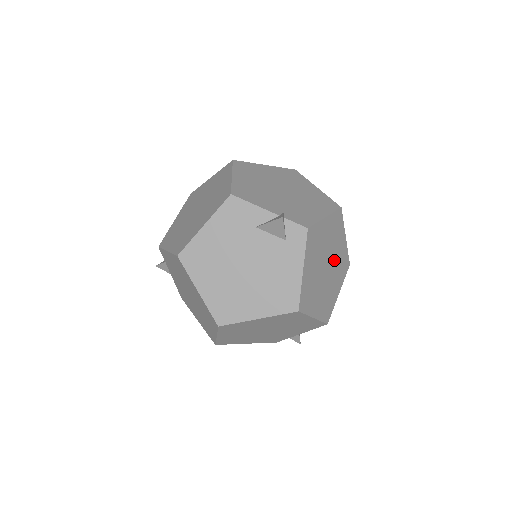
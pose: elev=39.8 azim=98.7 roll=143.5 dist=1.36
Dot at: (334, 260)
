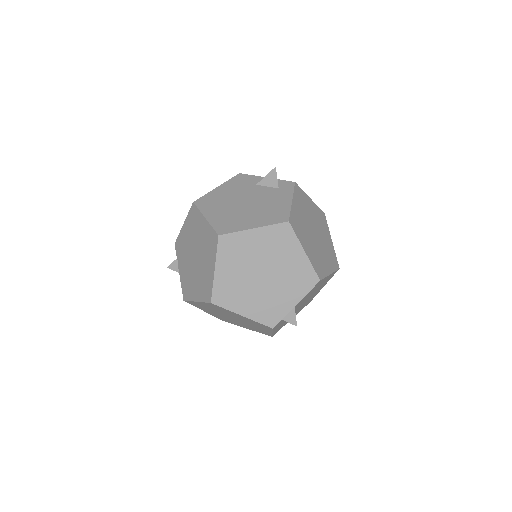
Dot at: (322, 240)
